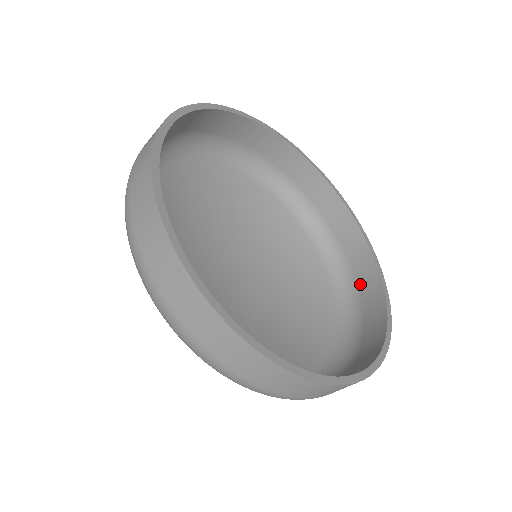
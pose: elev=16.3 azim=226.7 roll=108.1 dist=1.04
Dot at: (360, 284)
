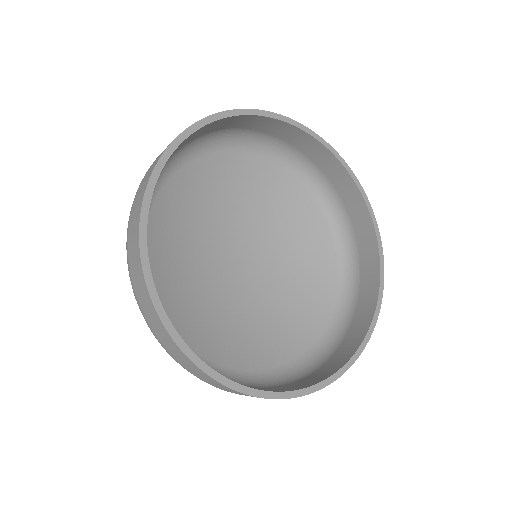
Dot at: (354, 321)
